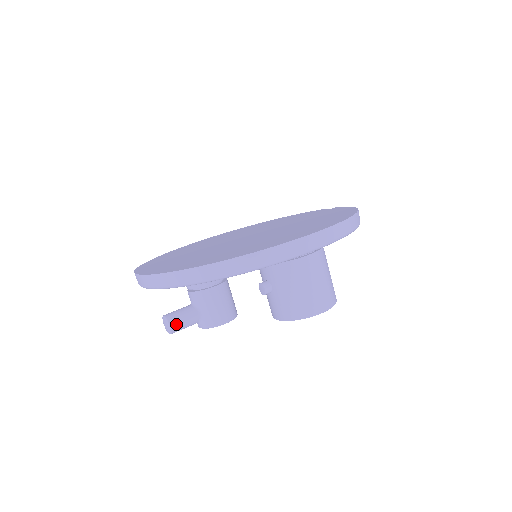
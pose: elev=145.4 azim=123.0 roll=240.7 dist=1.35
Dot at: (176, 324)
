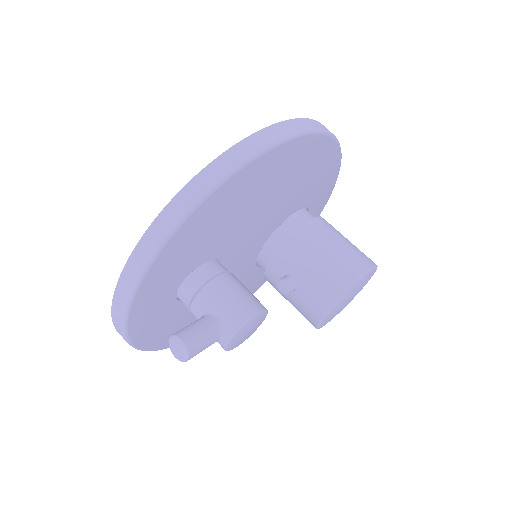
Dot at: (189, 336)
